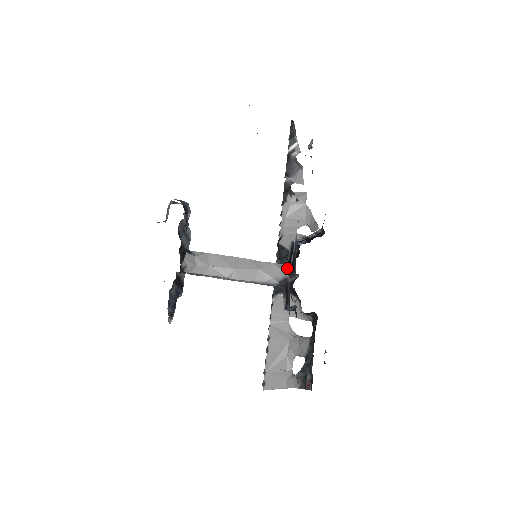
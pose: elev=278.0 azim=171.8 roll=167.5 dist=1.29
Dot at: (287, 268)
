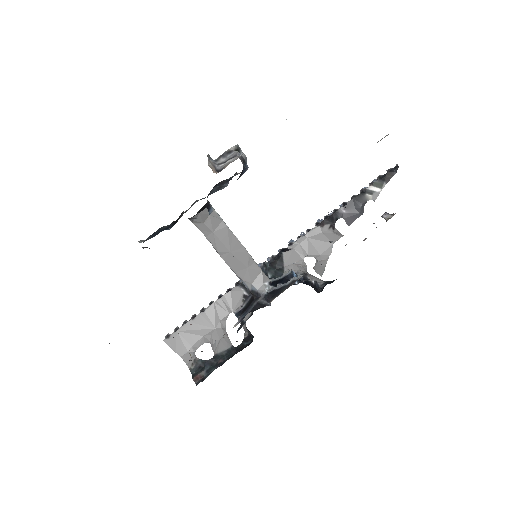
Dot at: (268, 287)
